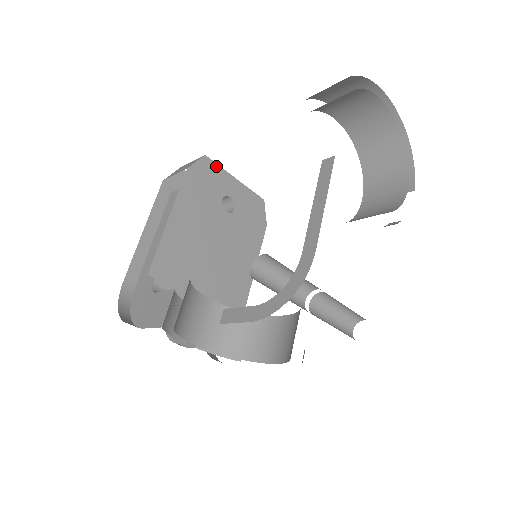
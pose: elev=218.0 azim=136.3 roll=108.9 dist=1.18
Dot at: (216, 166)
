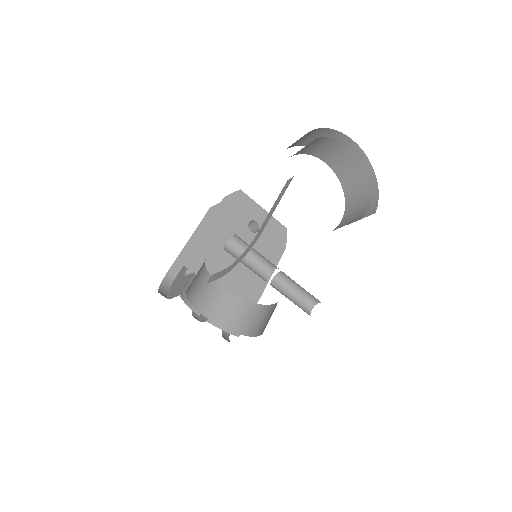
Dot at: (248, 198)
